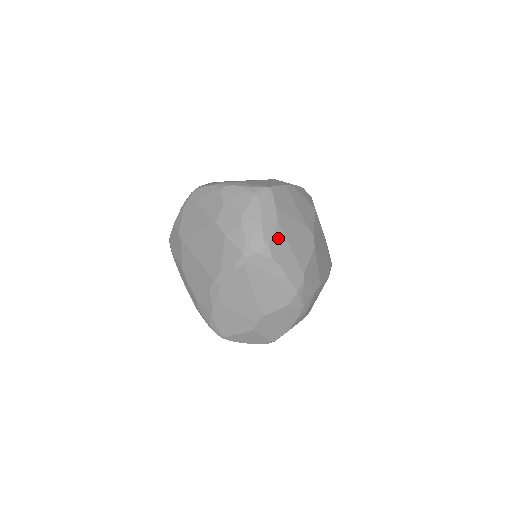
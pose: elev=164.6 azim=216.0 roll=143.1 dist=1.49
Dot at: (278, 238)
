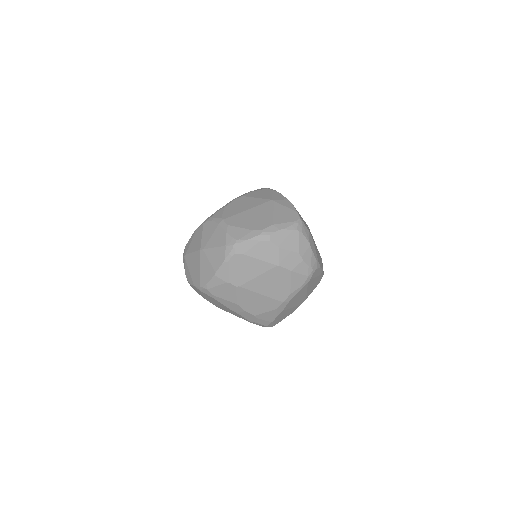
Dot at: (316, 251)
